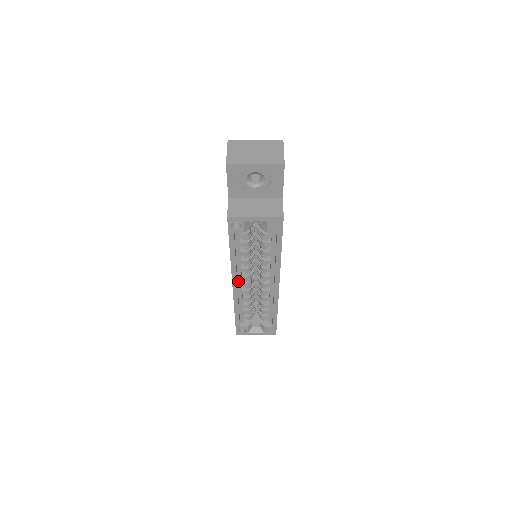
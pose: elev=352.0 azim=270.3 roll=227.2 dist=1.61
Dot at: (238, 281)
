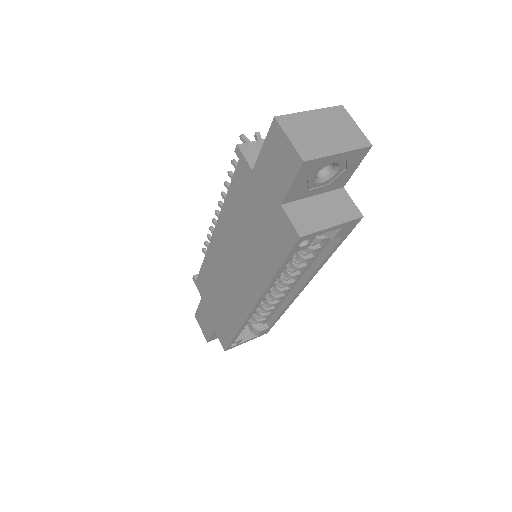
Dot at: occluded
